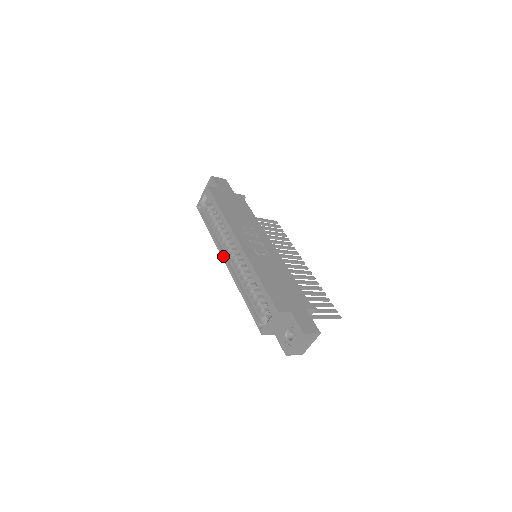
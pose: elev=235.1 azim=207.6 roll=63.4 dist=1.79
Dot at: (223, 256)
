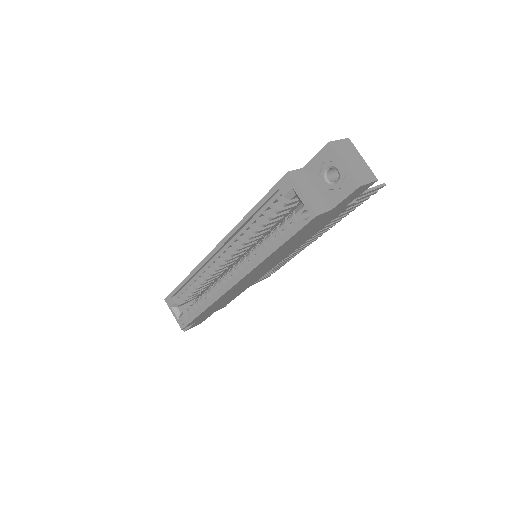
Dot at: (228, 286)
